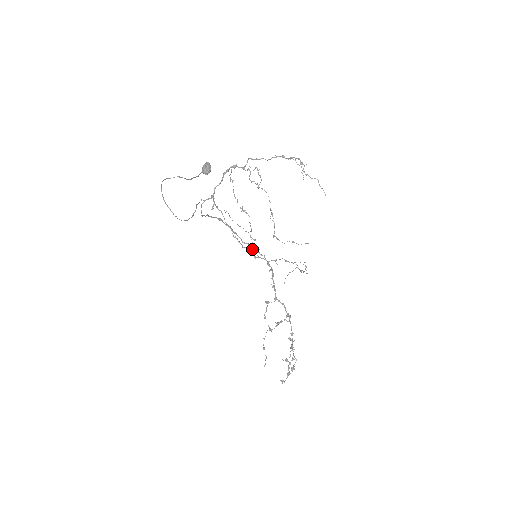
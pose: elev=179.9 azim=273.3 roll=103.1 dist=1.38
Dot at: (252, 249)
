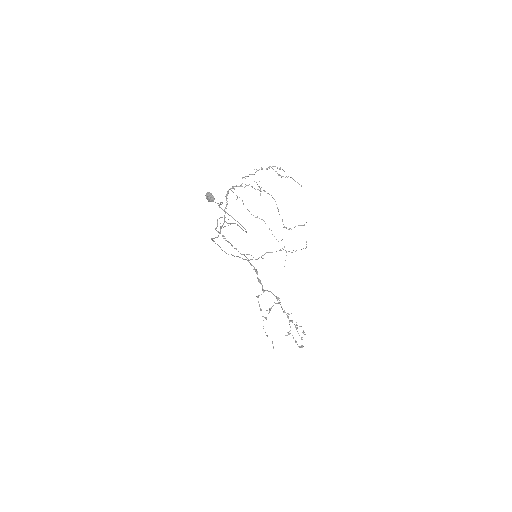
Dot at: (278, 241)
